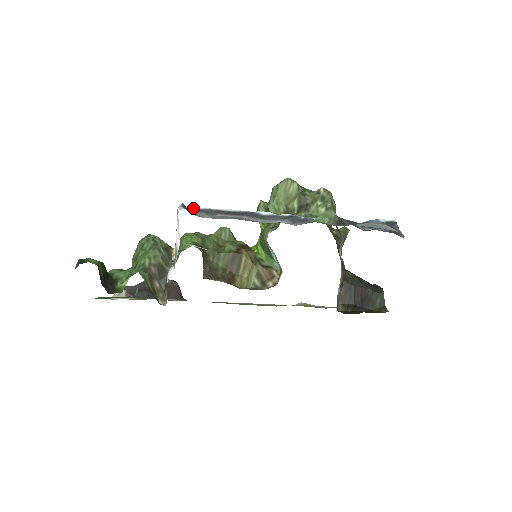
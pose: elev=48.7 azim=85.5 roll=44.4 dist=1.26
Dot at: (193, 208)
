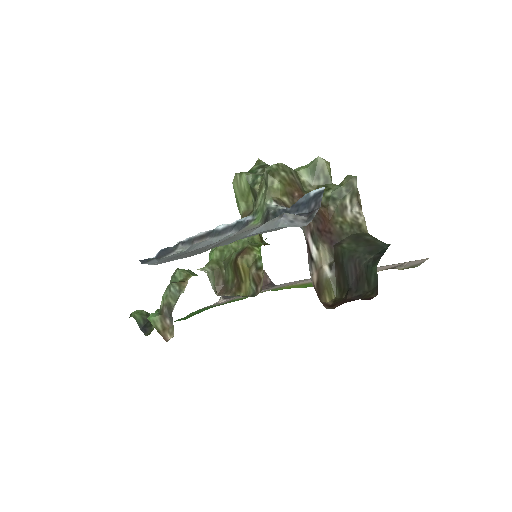
Dot at: (183, 241)
